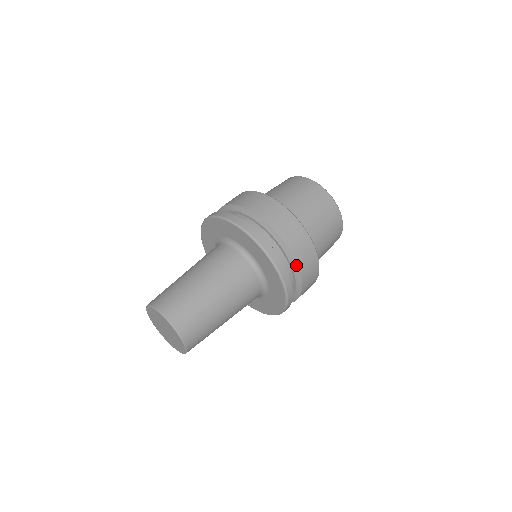
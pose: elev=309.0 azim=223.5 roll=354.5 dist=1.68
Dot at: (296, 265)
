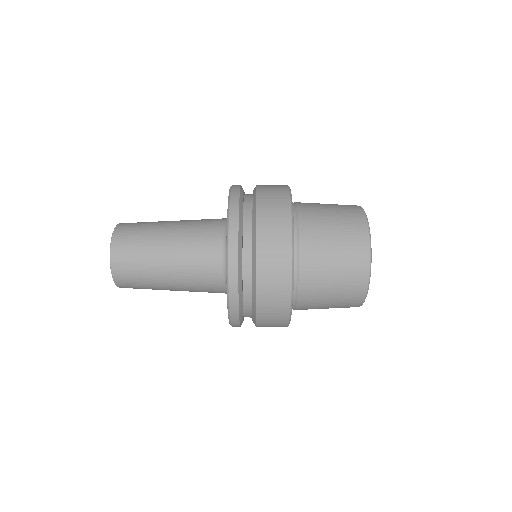
Dot at: (255, 302)
